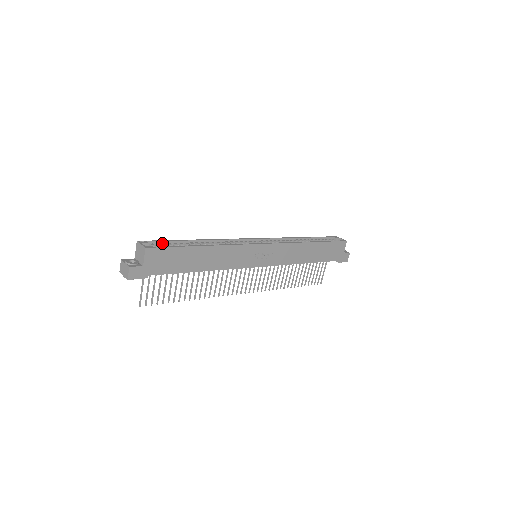
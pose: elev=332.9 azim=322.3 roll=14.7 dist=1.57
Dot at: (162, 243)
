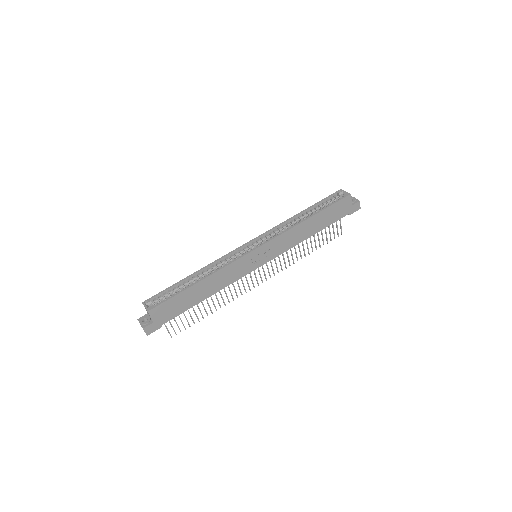
Dot at: (163, 293)
